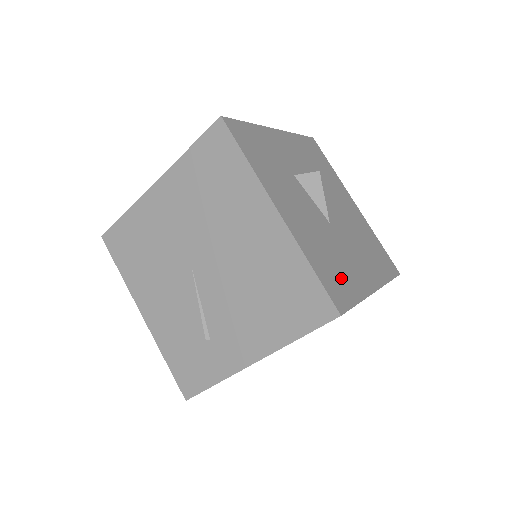
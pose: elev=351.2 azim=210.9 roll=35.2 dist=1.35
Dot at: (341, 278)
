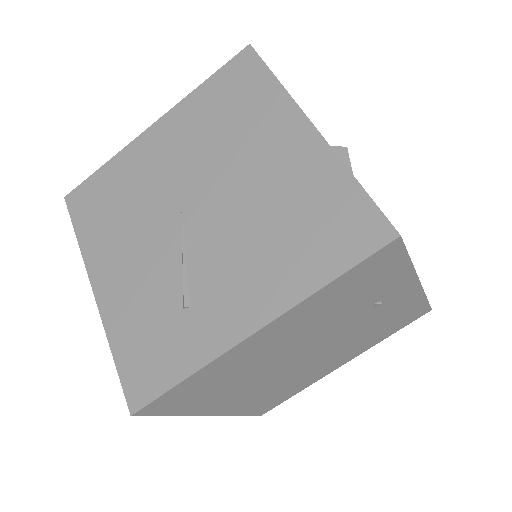
Dot at: occluded
